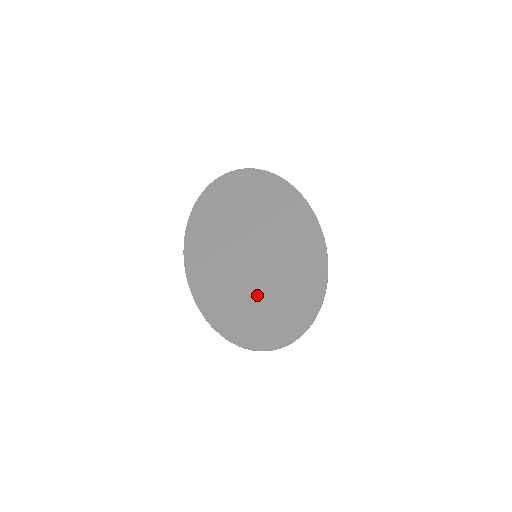
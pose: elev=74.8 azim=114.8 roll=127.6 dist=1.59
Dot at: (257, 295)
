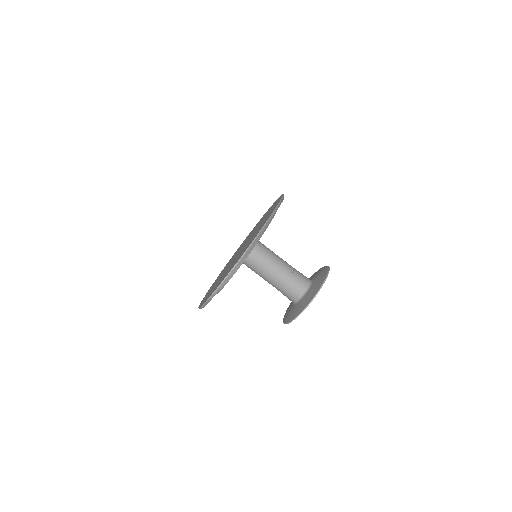
Dot at: occluded
